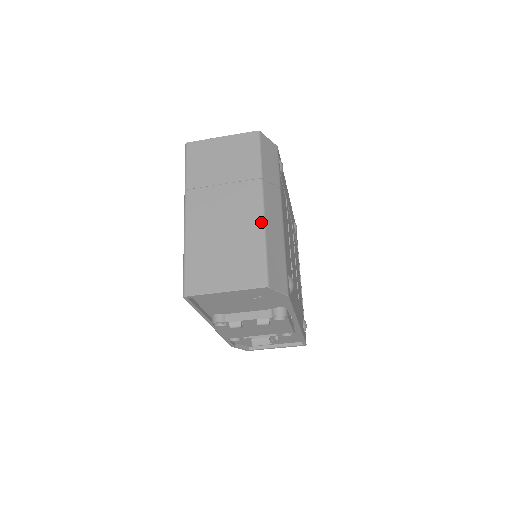
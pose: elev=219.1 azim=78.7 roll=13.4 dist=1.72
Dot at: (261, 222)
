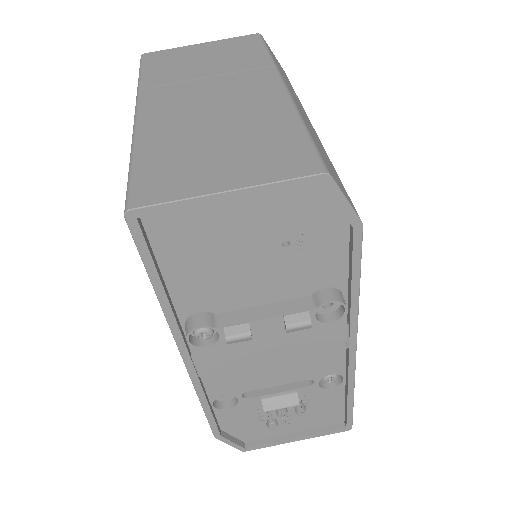
Dot at: (287, 101)
